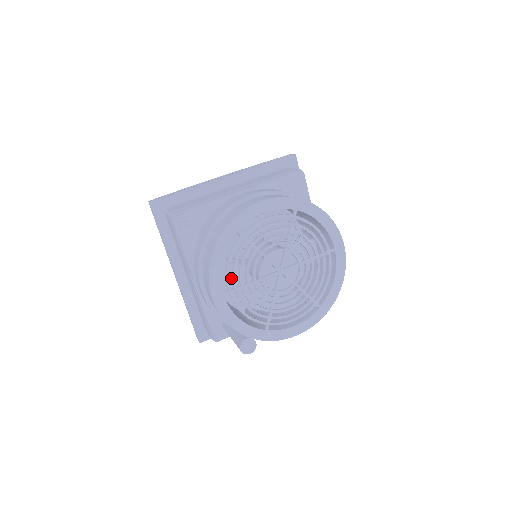
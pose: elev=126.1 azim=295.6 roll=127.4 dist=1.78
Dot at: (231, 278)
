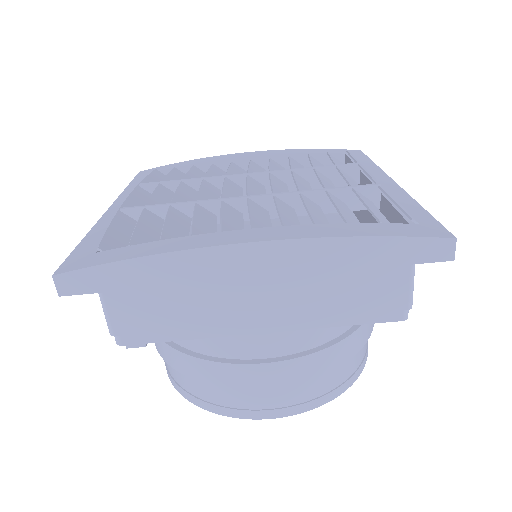
Dot at: occluded
